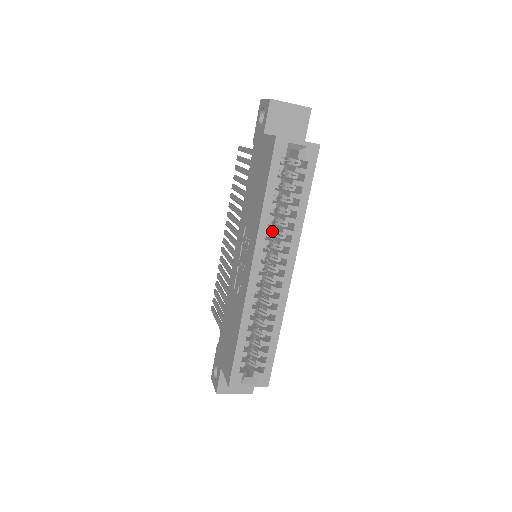
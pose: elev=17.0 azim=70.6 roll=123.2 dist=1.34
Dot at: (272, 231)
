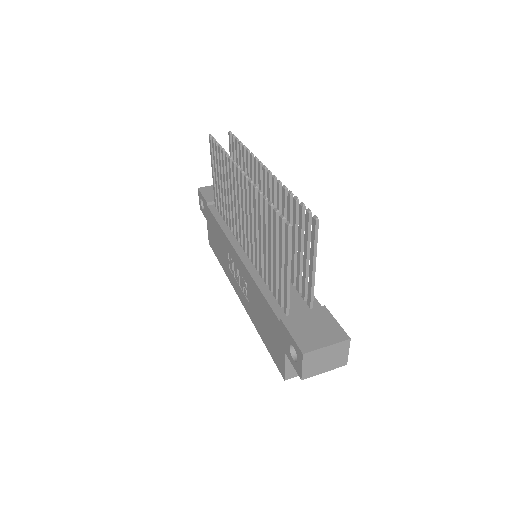
Dot at: occluded
